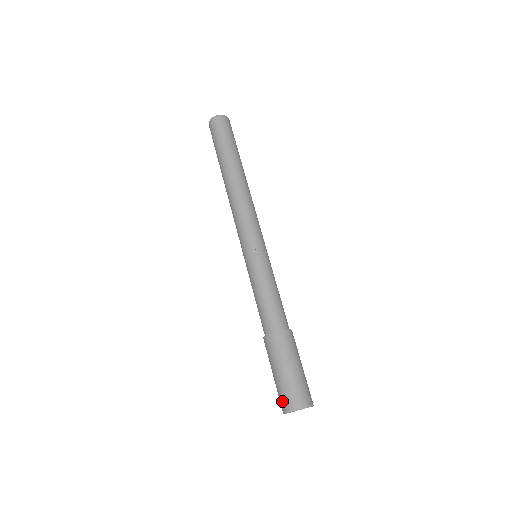
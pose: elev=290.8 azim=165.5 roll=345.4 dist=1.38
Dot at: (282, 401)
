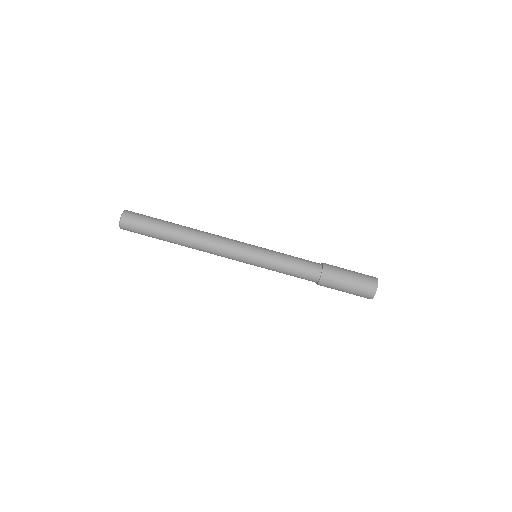
Dot at: (364, 296)
